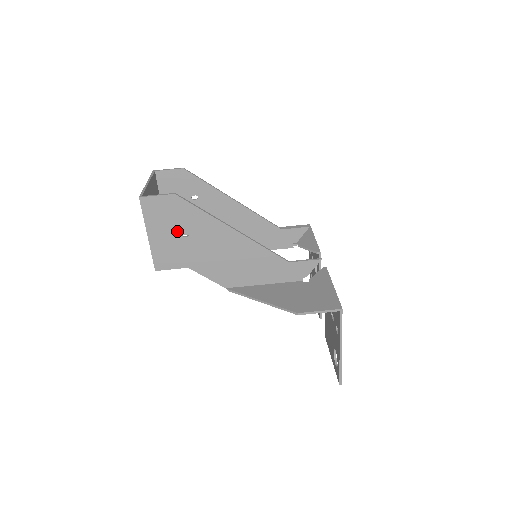
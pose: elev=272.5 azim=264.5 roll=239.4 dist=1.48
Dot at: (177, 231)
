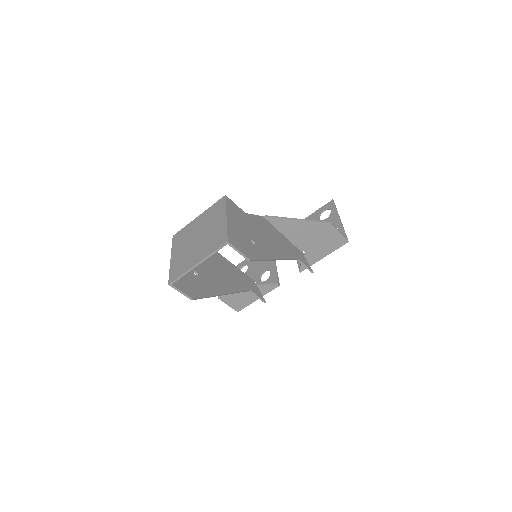
Dot at: (190, 274)
